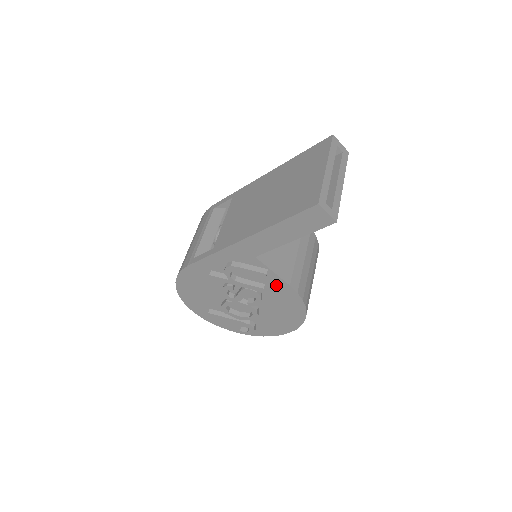
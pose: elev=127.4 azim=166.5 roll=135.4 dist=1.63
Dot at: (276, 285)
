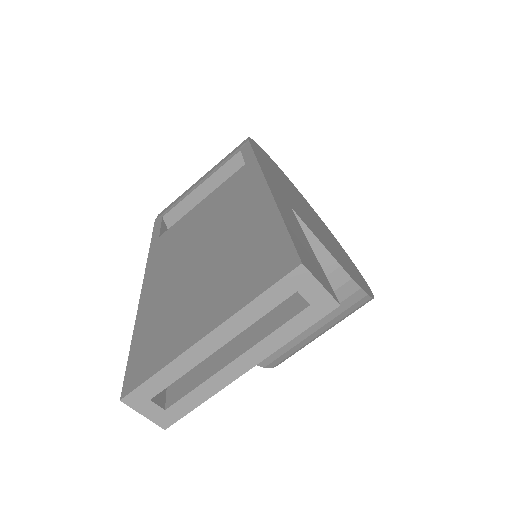
Dot at: occluded
